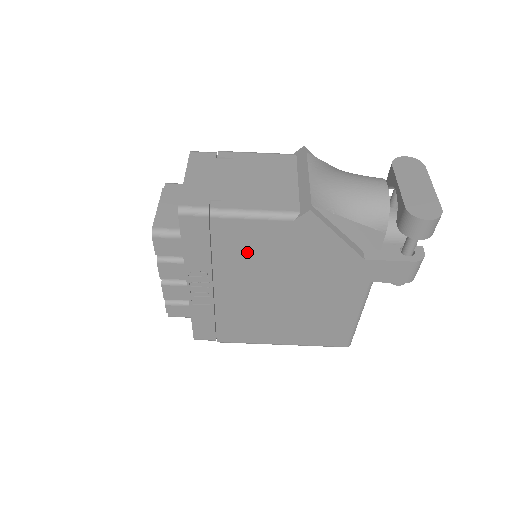
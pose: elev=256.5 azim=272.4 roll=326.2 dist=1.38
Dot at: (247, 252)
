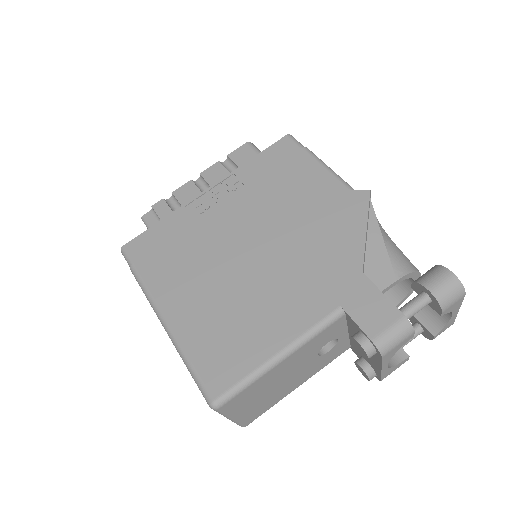
Dot at: (288, 191)
